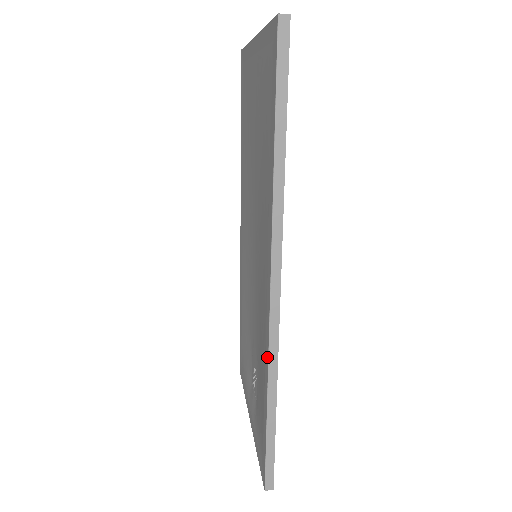
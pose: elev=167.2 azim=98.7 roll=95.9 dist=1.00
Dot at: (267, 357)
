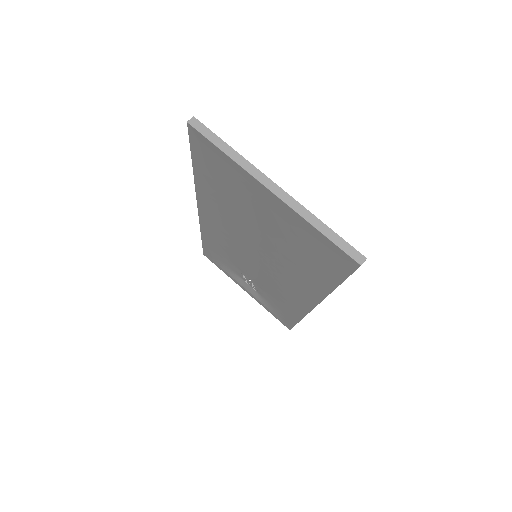
Dot at: (303, 315)
